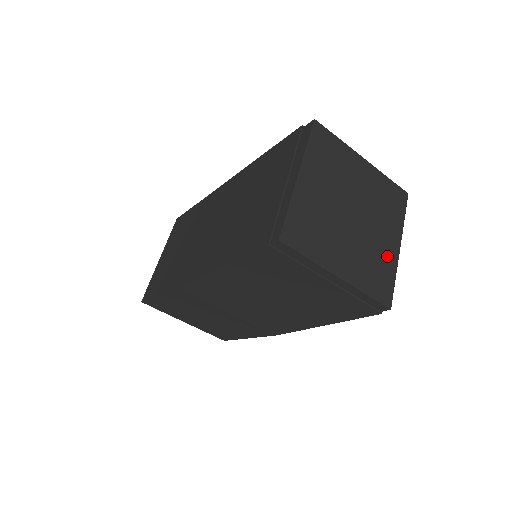
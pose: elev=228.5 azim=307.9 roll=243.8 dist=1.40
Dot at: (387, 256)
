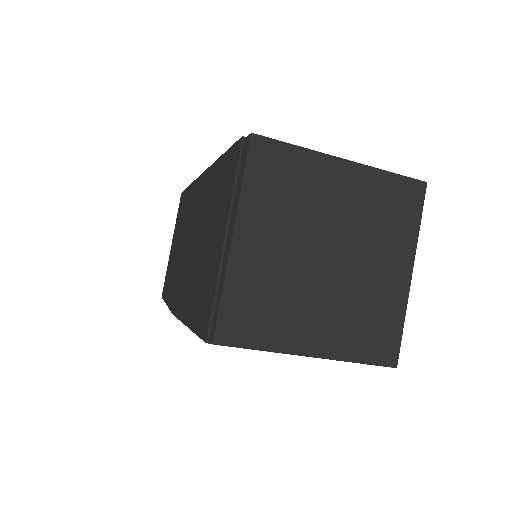
Dot at: (389, 296)
